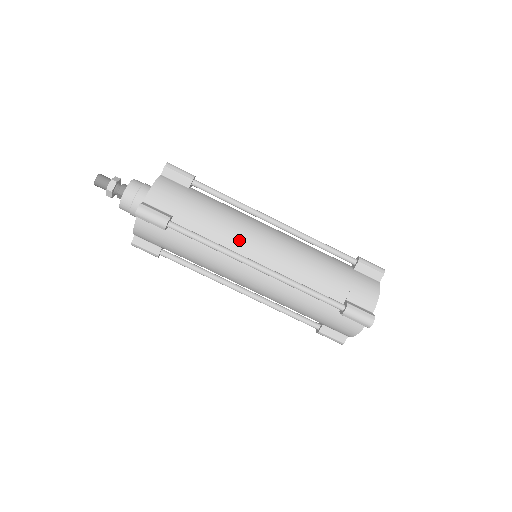
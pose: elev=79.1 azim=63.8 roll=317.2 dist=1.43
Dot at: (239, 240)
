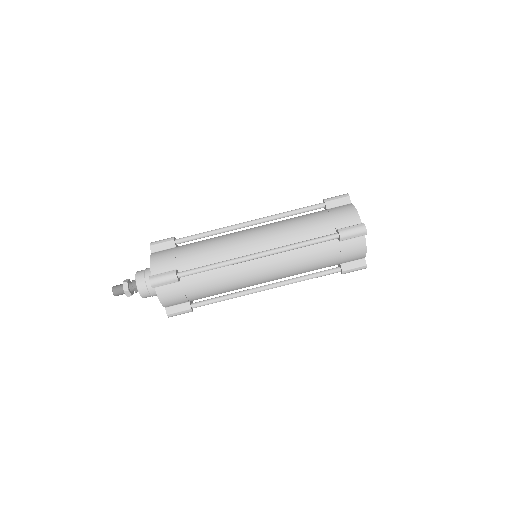
Dot at: (232, 250)
